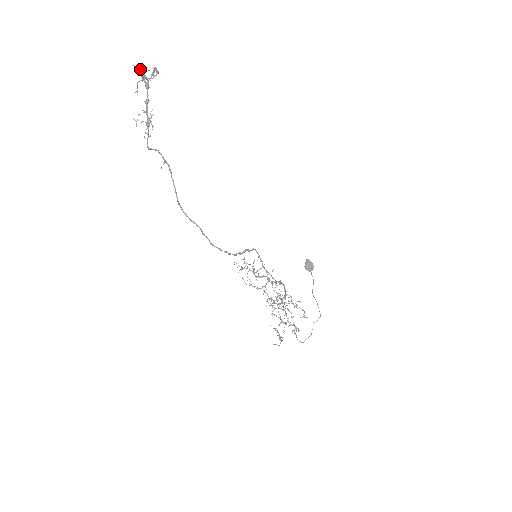
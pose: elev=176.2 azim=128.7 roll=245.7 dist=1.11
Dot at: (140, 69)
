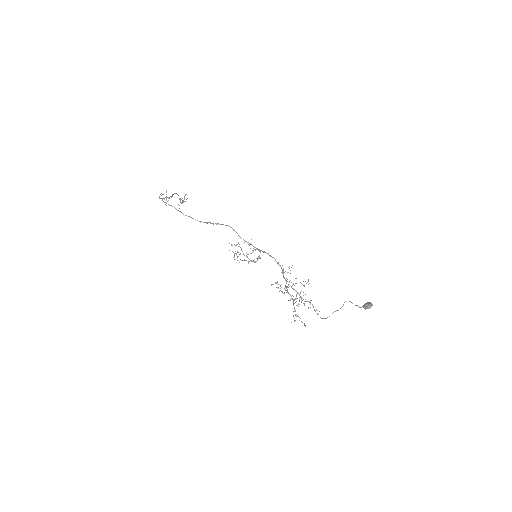
Dot at: occluded
